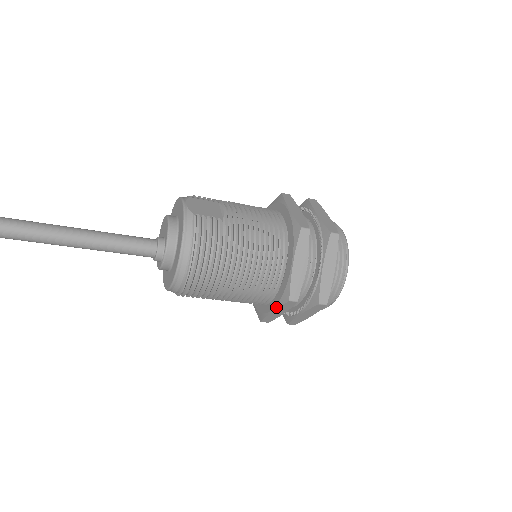
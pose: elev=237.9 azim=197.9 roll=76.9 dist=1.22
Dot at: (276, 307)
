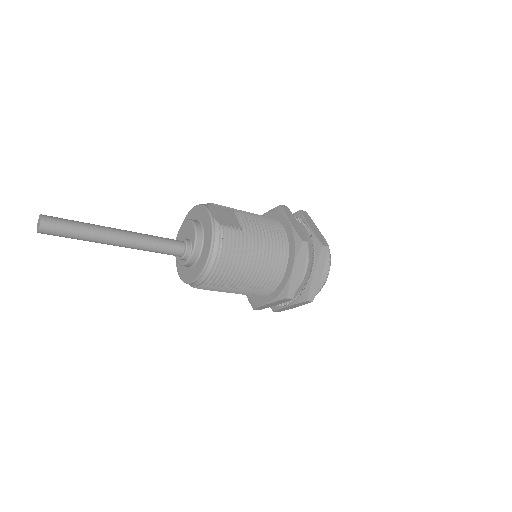
Dot at: (273, 301)
